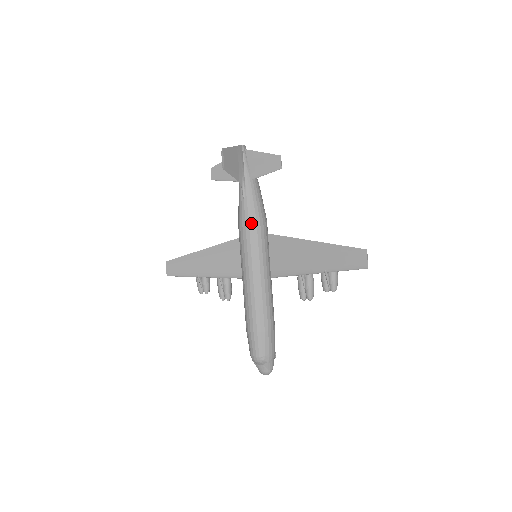
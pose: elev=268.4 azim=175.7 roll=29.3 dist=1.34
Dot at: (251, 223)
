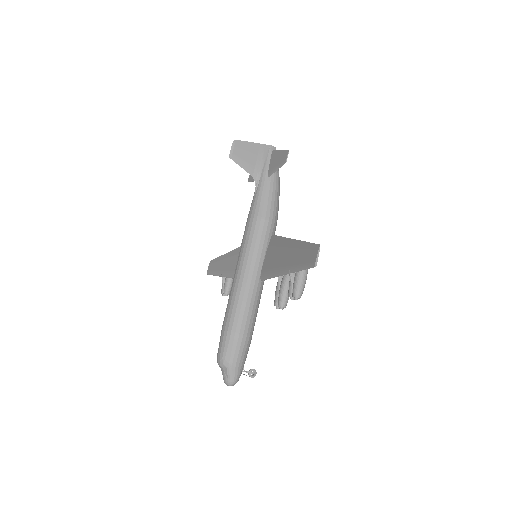
Dot at: (252, 218)
